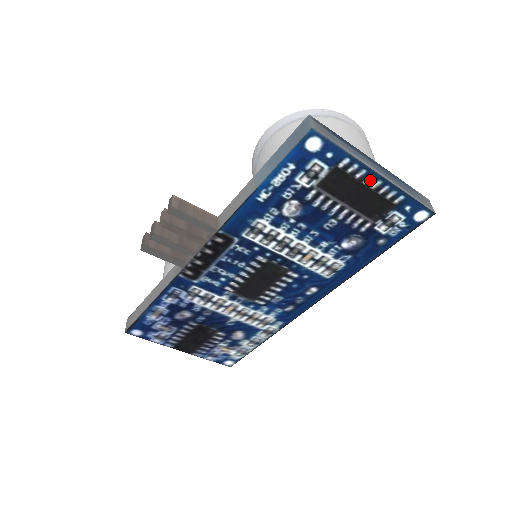
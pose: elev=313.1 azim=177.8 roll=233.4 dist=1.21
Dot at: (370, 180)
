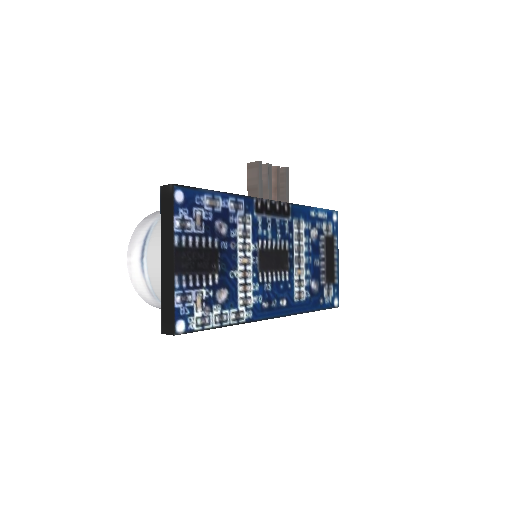
Dot at: (336, 258)
